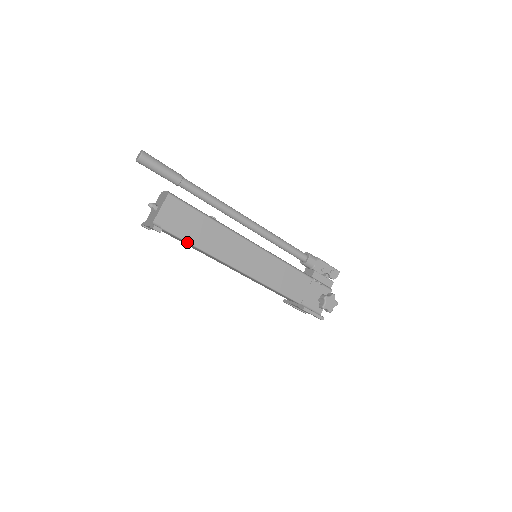
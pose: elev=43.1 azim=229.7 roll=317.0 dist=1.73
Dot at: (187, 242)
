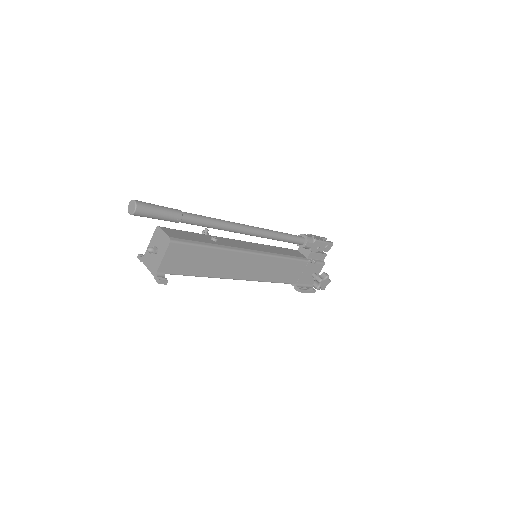
Dot at: occluded
